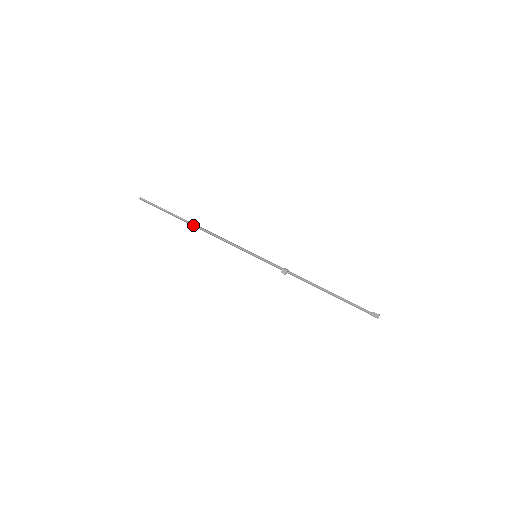
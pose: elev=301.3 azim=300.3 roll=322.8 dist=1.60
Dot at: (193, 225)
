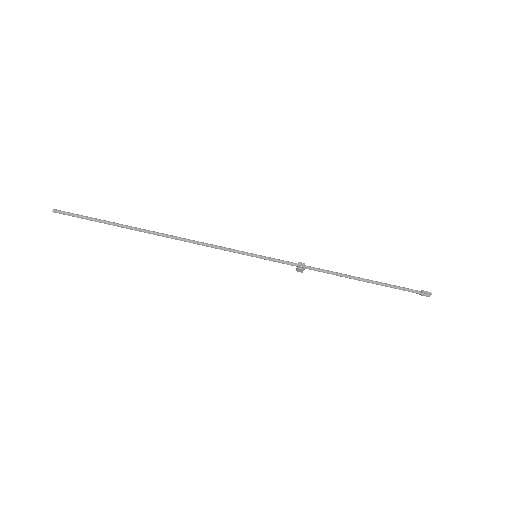
Dot at: occluded
